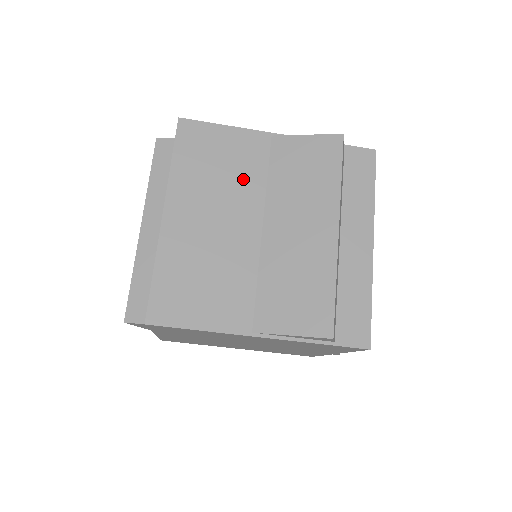
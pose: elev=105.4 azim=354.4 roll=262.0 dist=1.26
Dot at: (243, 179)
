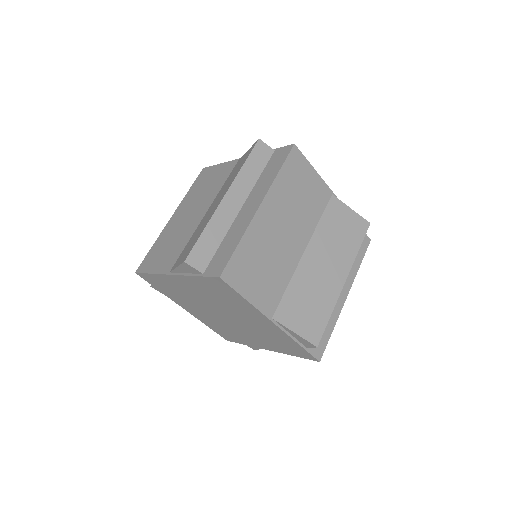
Dot at: (212, 189)
